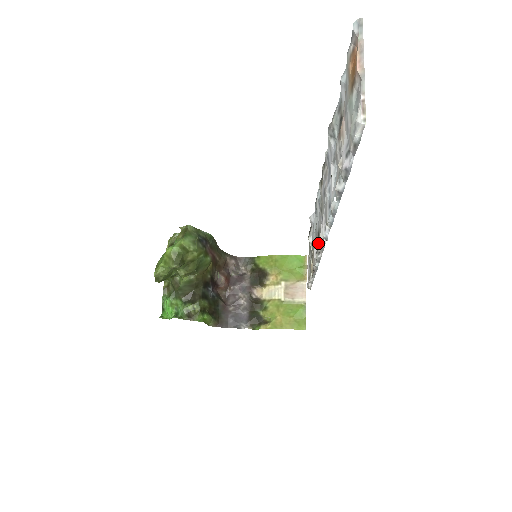
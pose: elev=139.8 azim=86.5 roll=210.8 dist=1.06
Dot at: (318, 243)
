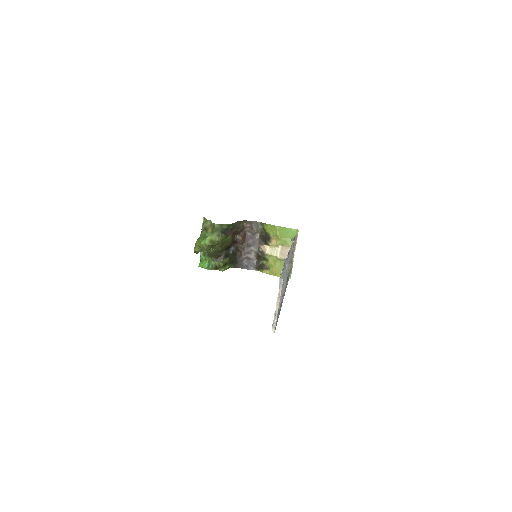
Dot at: occluded
